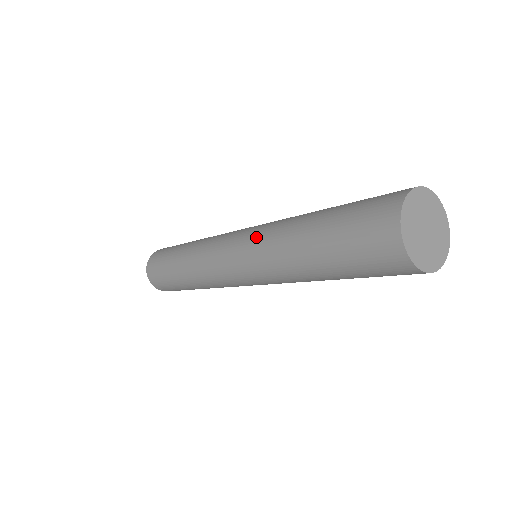
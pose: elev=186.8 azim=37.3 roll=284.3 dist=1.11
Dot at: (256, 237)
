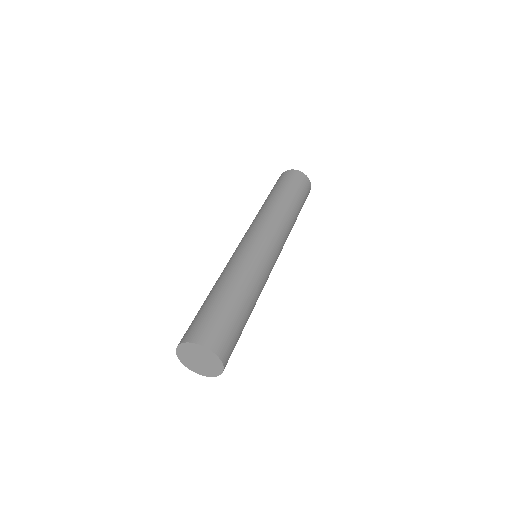
Dot at: occluded
